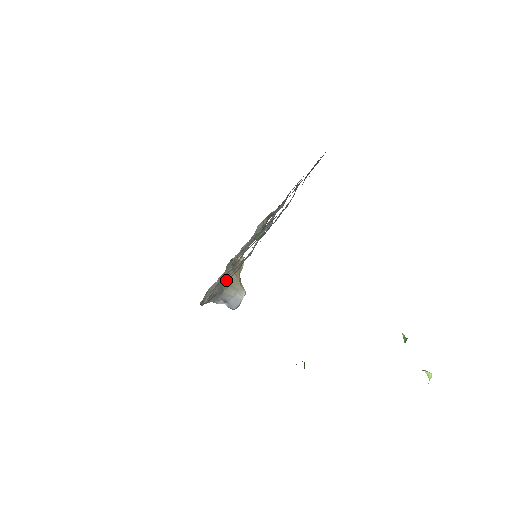
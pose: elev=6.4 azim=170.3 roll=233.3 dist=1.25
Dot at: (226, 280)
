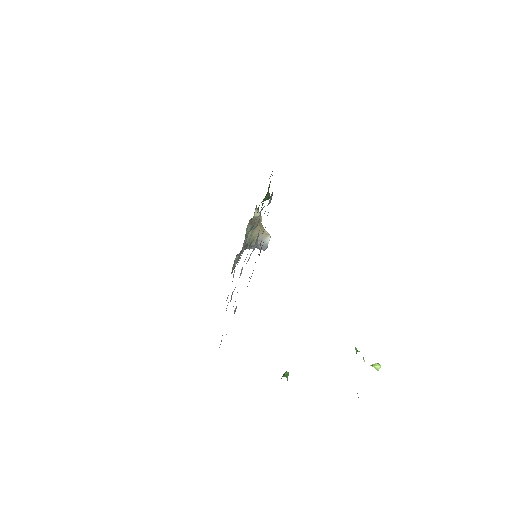
Dot at: occluded
